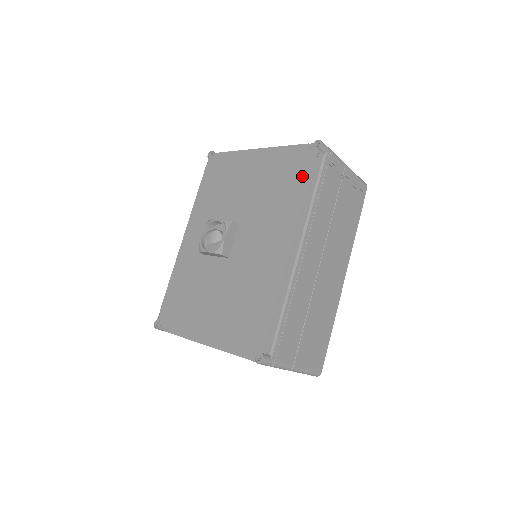
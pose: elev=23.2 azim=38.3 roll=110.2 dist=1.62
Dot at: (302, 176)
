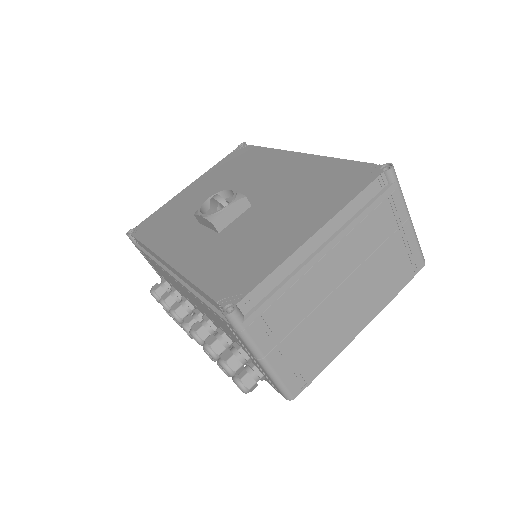
Dot at: (253, 151)
